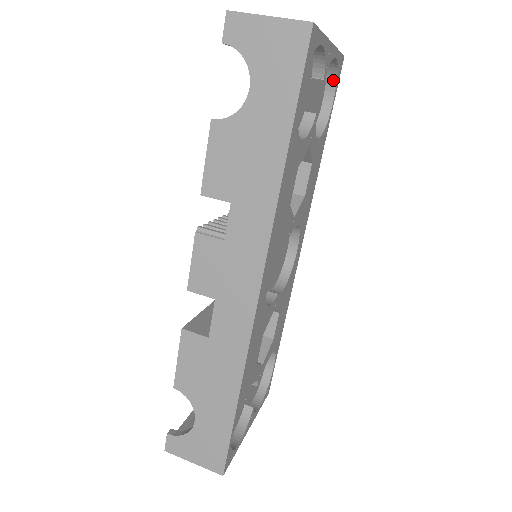
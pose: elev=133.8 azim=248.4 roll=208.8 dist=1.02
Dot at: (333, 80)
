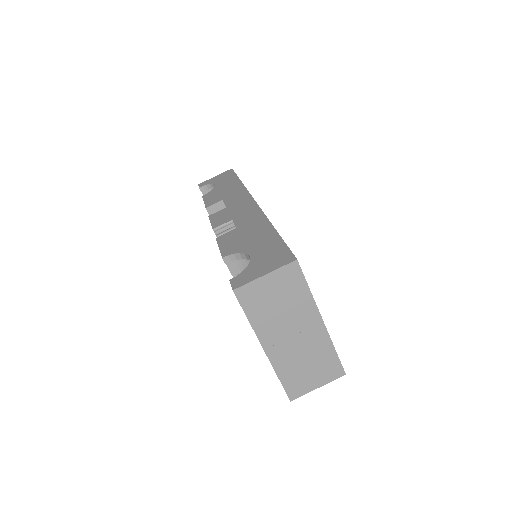
Dot at: occluded
